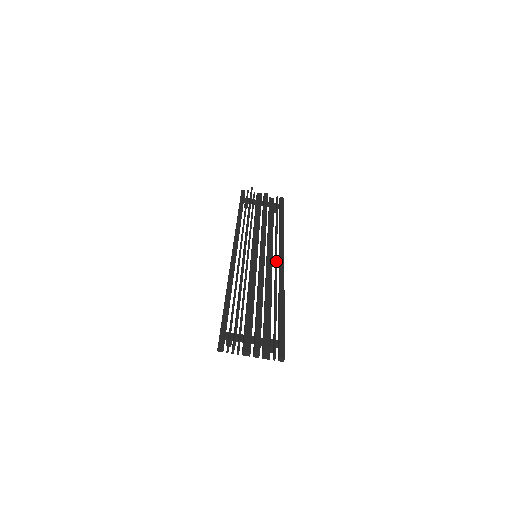
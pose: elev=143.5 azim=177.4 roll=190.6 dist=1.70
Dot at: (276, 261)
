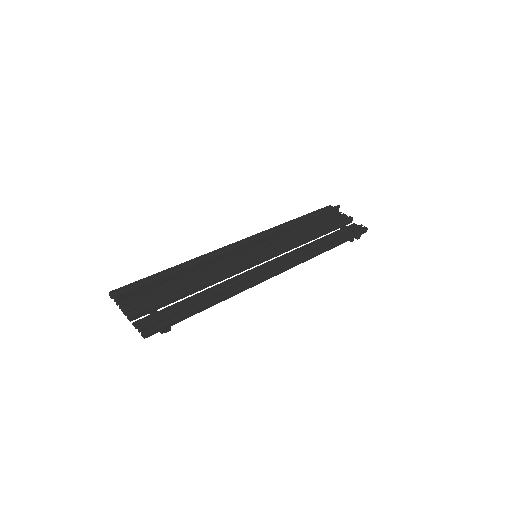
Dot at: (266, 268)
